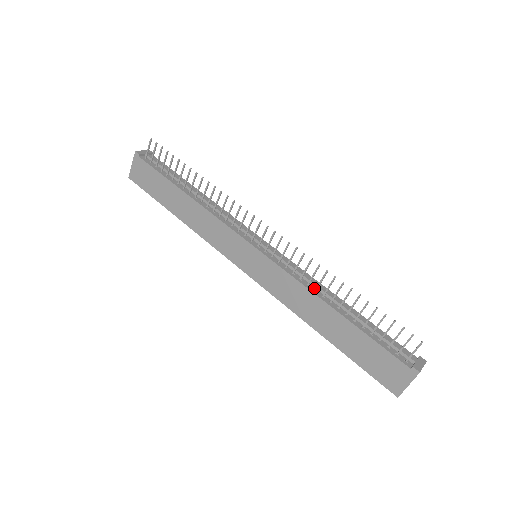
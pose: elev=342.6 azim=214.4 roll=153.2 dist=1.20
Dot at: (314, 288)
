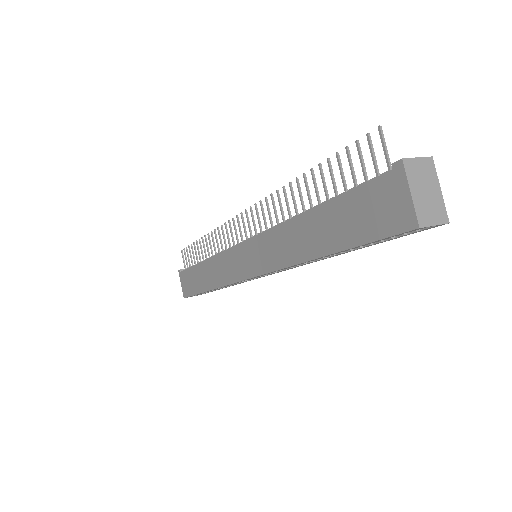
Dot at: occluded
